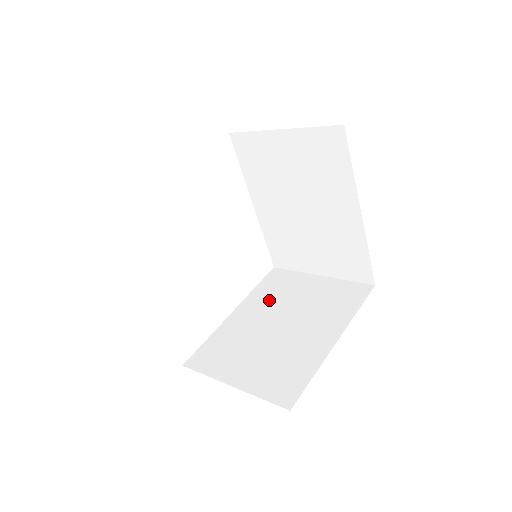
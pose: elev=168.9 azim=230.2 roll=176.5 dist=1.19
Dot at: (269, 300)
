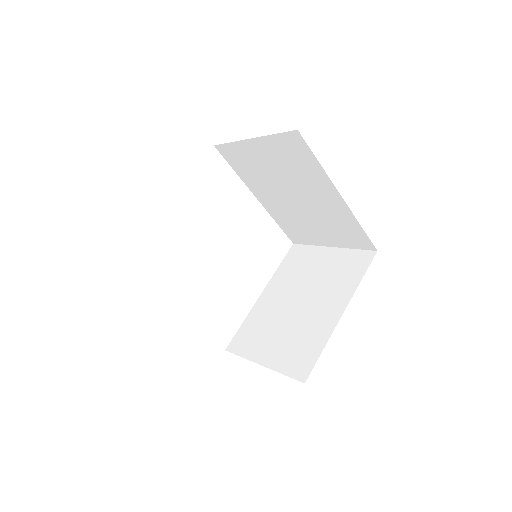
Dot at: (289, 279)
